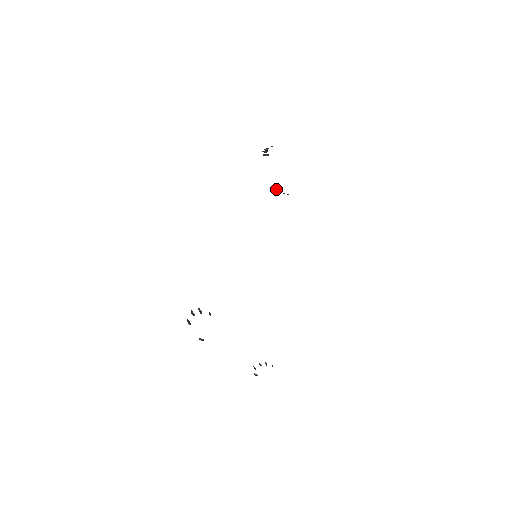
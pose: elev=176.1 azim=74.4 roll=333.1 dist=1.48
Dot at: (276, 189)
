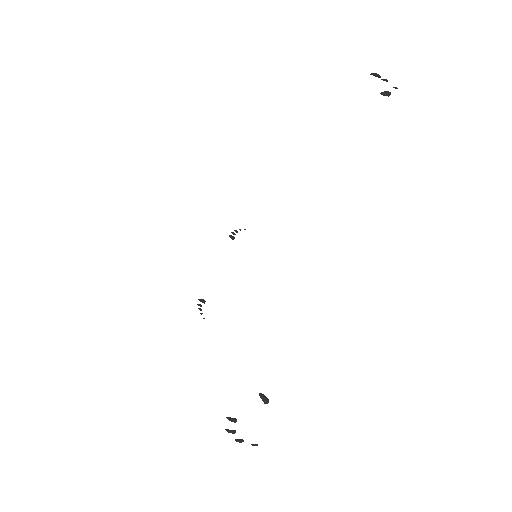
Dot at: (199, 299)
